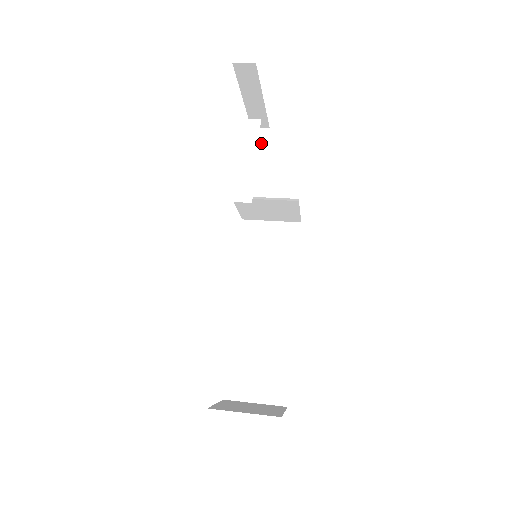
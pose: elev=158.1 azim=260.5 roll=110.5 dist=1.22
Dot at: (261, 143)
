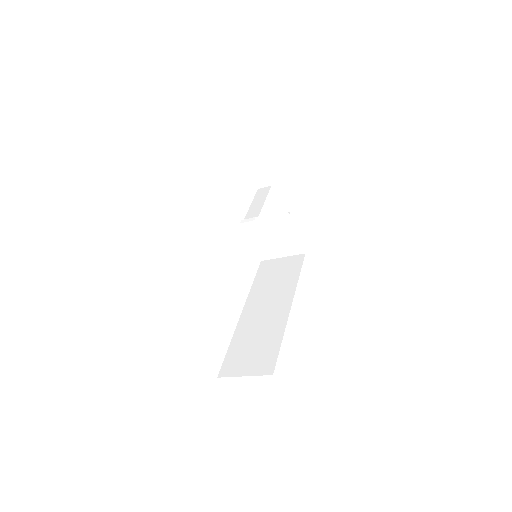
Dot at: occluded
